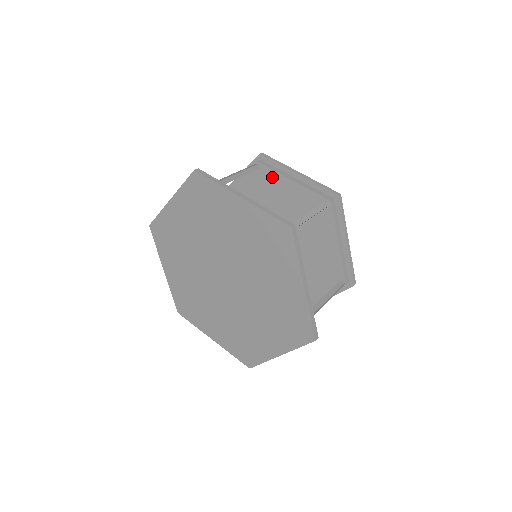
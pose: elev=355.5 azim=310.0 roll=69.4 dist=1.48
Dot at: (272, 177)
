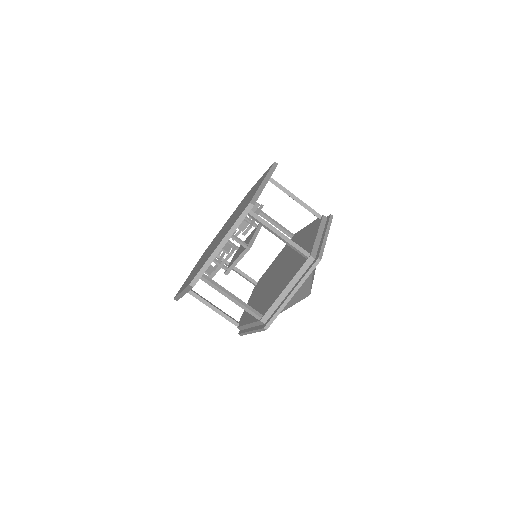
Dot at: (297, 235)
